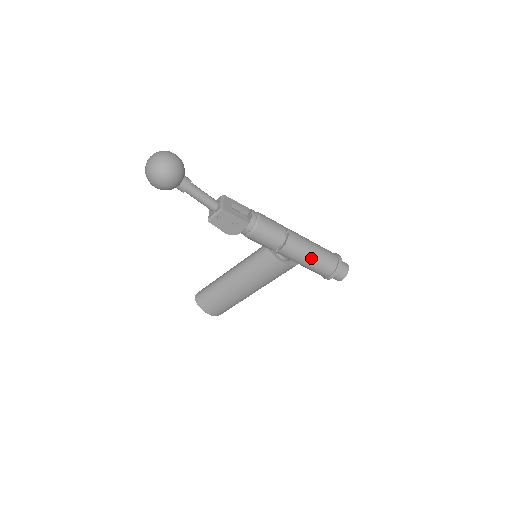
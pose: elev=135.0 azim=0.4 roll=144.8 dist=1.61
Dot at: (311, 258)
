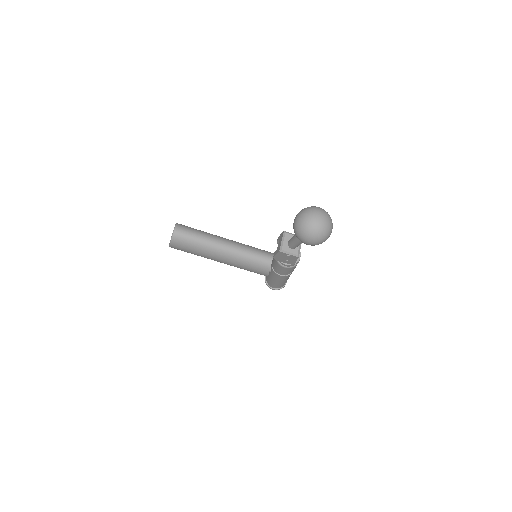
Dot at: (282, 282)
